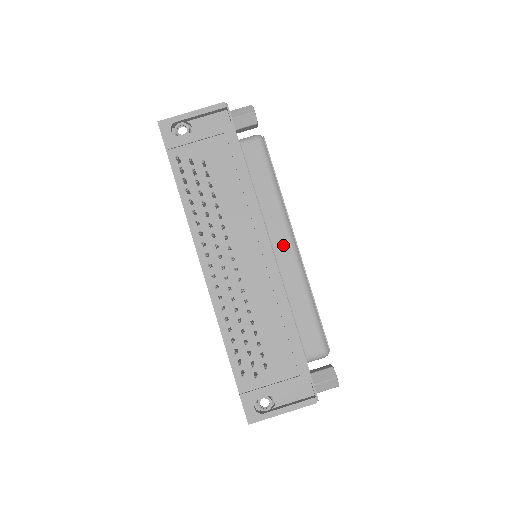
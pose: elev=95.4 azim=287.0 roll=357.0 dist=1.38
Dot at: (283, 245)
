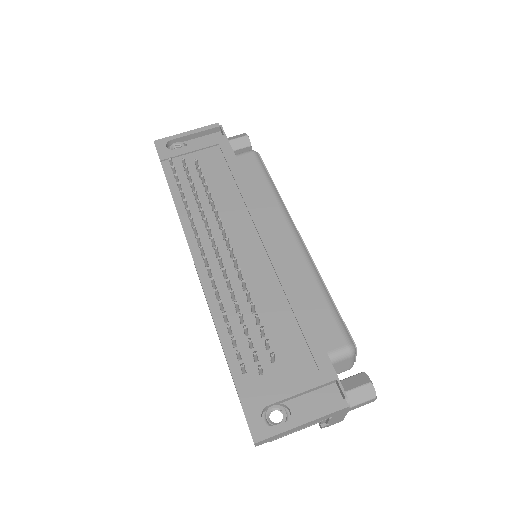
Dot at: (285, 236)
